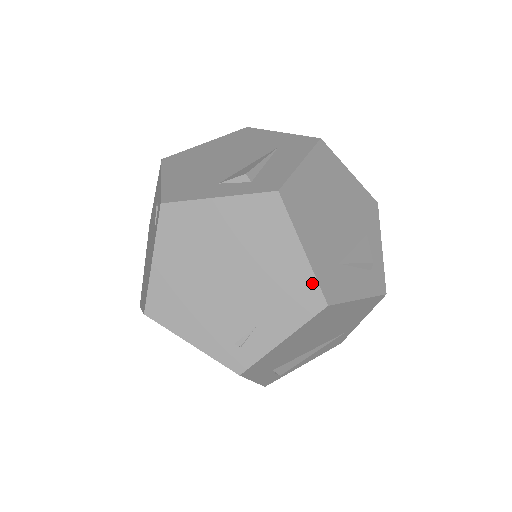
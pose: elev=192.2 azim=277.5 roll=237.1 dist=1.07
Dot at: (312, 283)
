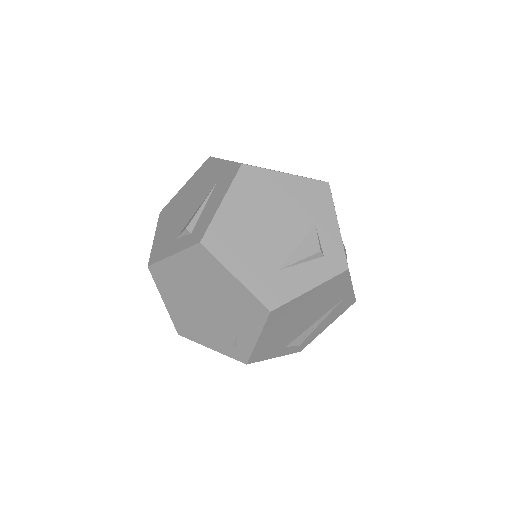
Dot at: (253, 299)
